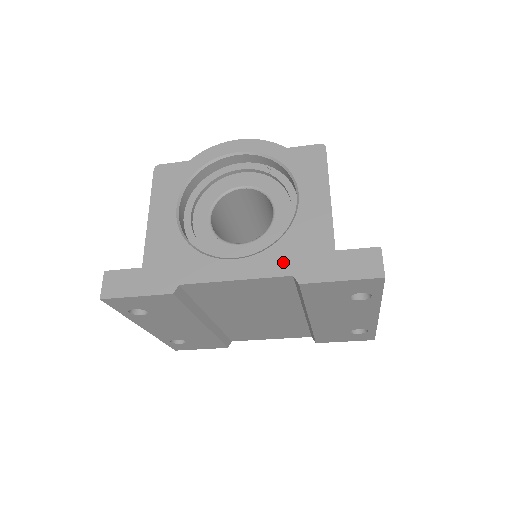
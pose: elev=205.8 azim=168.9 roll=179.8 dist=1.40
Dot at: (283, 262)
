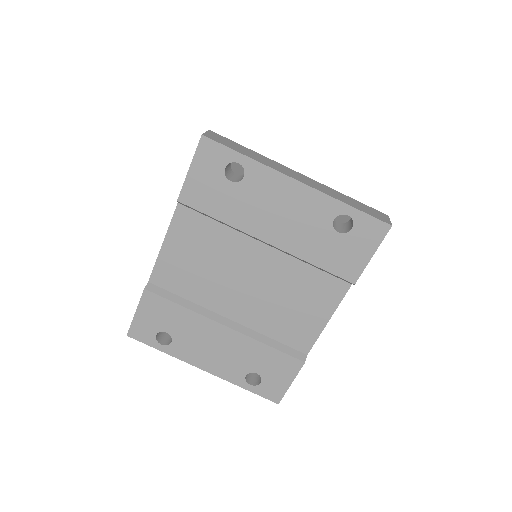
Dot at: occluded
